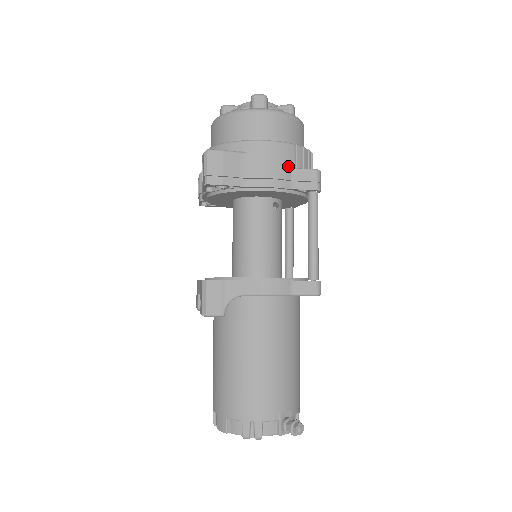
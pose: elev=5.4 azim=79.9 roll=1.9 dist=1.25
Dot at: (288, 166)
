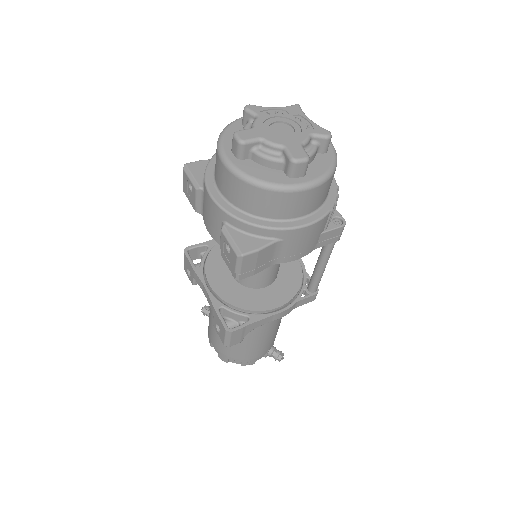
Dot at: (318, 235)
